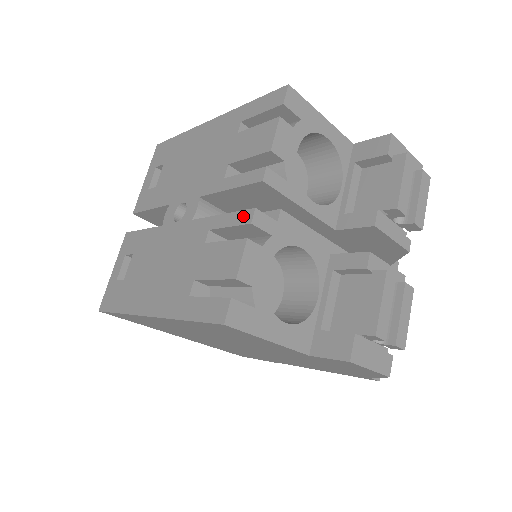
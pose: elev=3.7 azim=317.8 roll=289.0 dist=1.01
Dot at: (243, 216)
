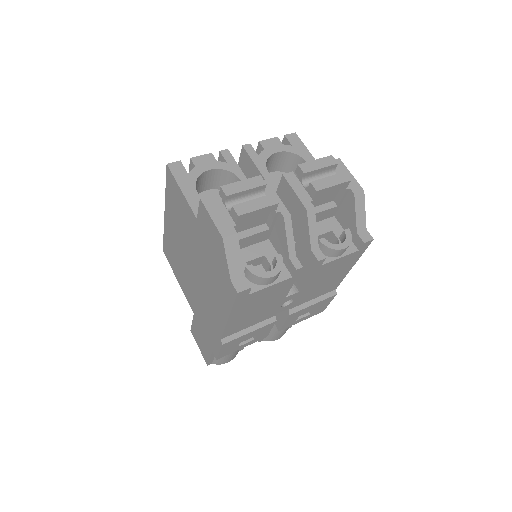
Dot at: occluded
